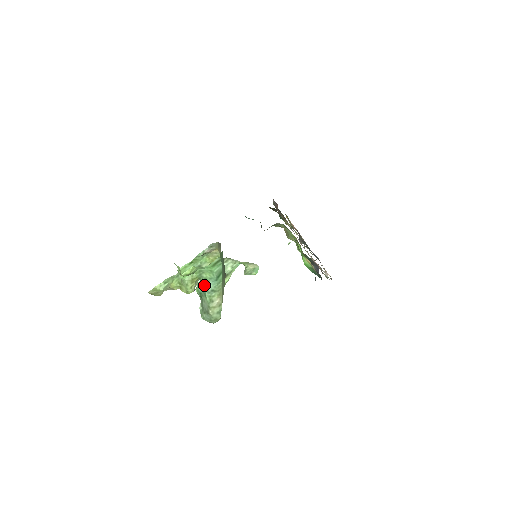
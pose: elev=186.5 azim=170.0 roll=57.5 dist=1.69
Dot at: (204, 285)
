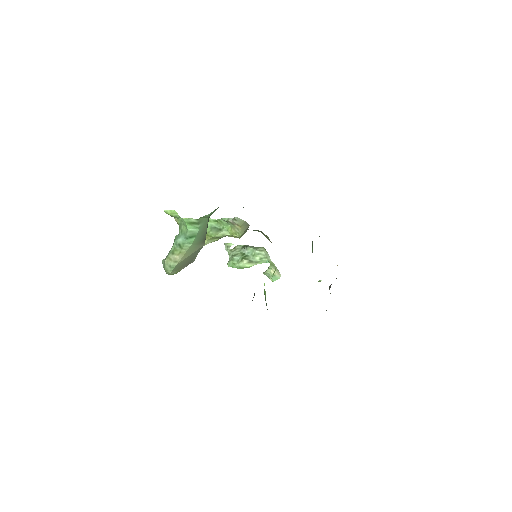
Dot at: (178, 235)
